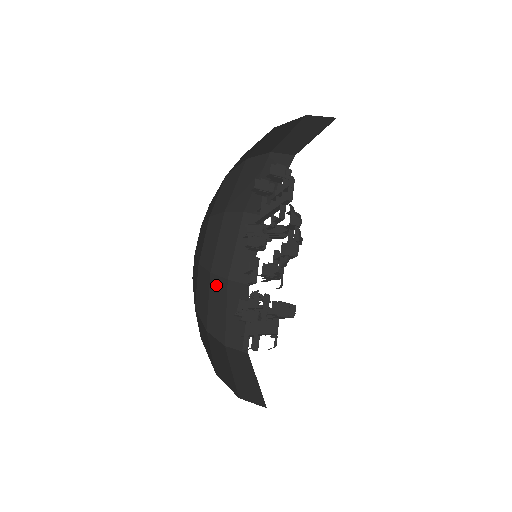
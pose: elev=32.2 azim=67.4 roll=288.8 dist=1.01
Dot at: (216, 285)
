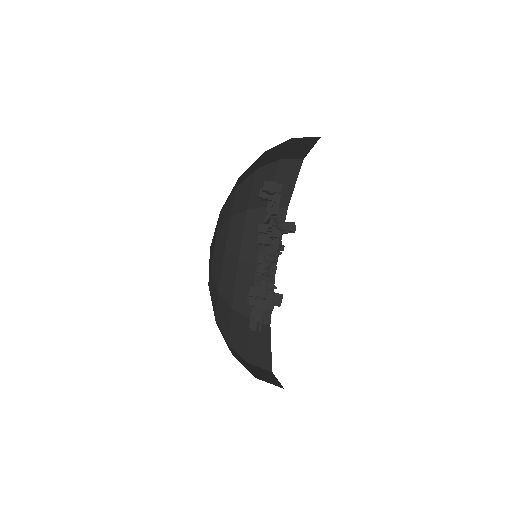
Dot at: (244, 269)
